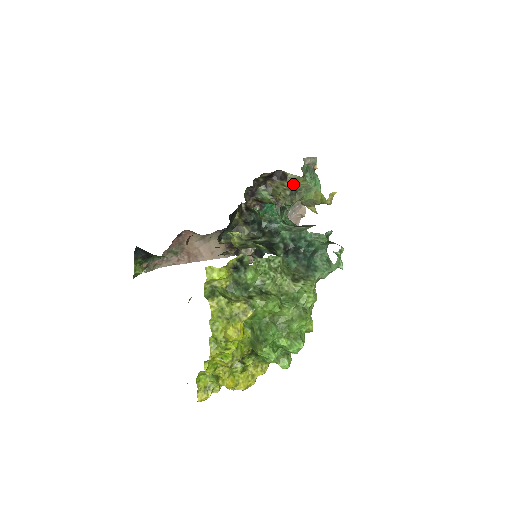
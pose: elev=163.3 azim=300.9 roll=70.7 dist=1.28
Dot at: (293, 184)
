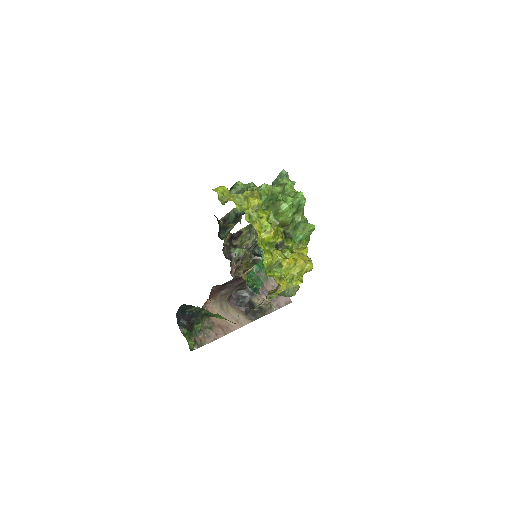
Dot at: (247, 229)
